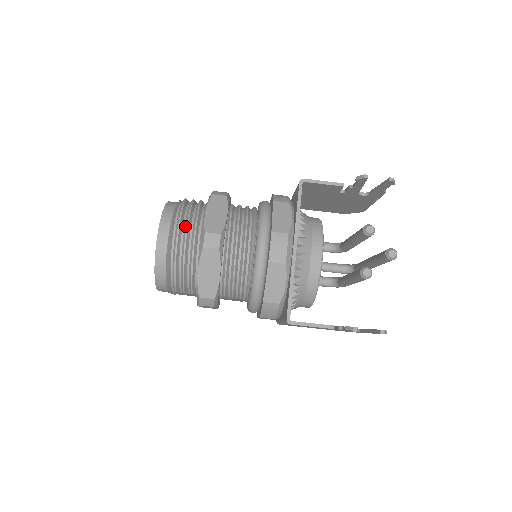
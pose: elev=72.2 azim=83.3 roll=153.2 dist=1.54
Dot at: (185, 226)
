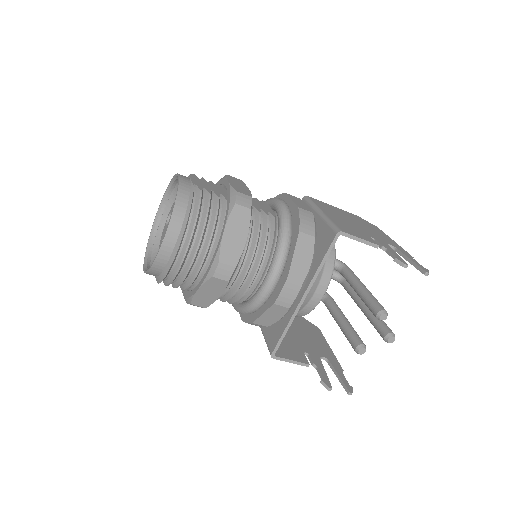
Dot at: (197, 240)
